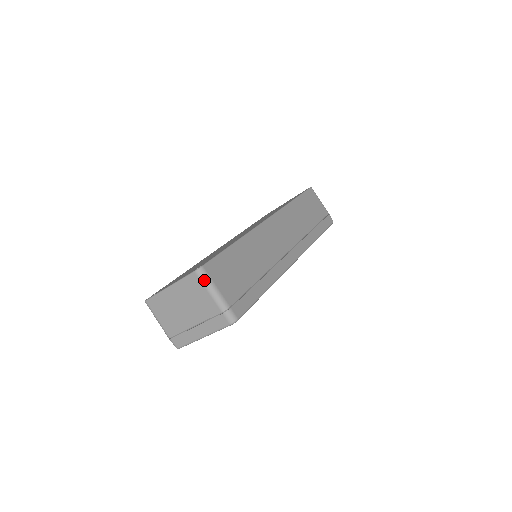
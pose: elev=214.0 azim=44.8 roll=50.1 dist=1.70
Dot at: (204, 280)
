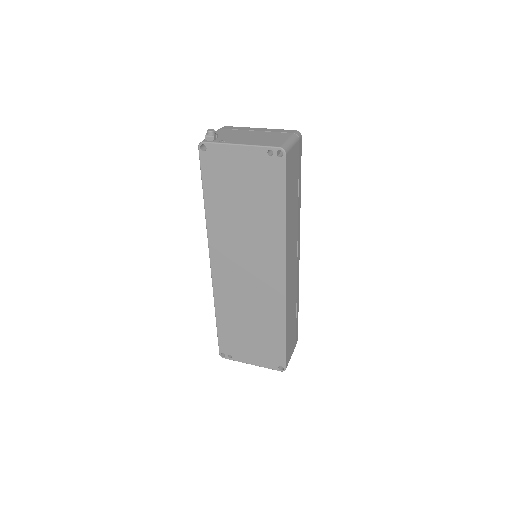
Dot at: occluded
